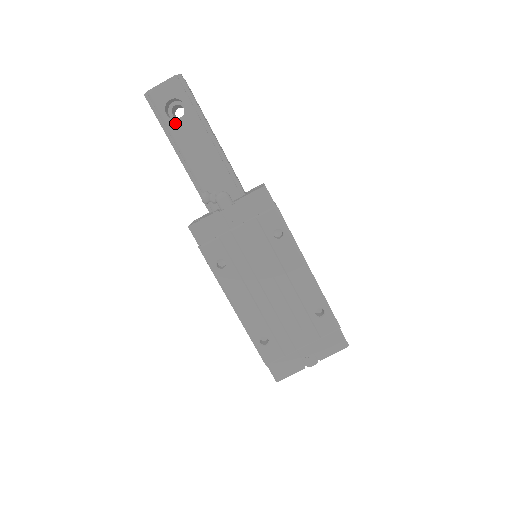
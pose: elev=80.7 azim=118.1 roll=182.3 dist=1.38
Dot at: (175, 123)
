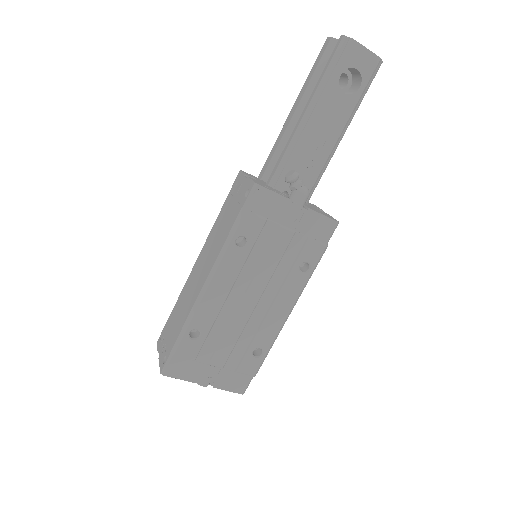
Dot at: (337, 90)
